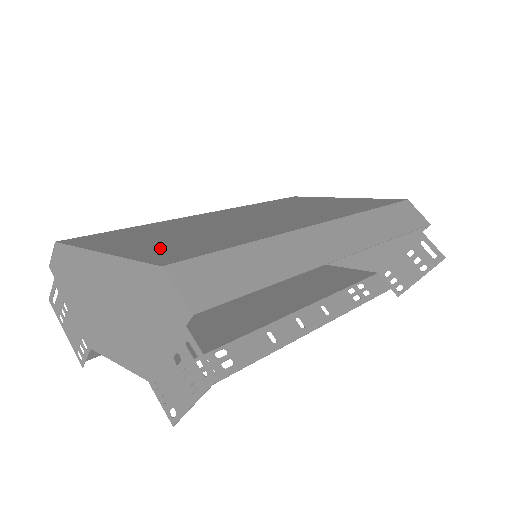
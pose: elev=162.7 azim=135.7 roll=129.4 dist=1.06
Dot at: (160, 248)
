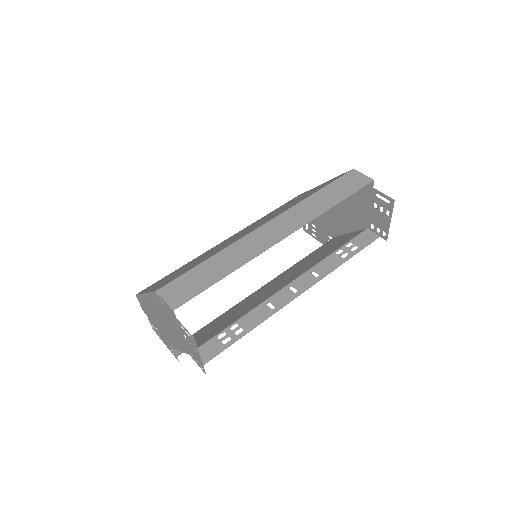
Dot at: (169, 279)
